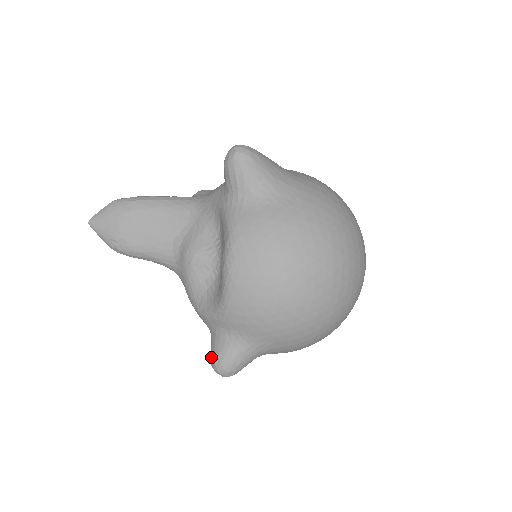
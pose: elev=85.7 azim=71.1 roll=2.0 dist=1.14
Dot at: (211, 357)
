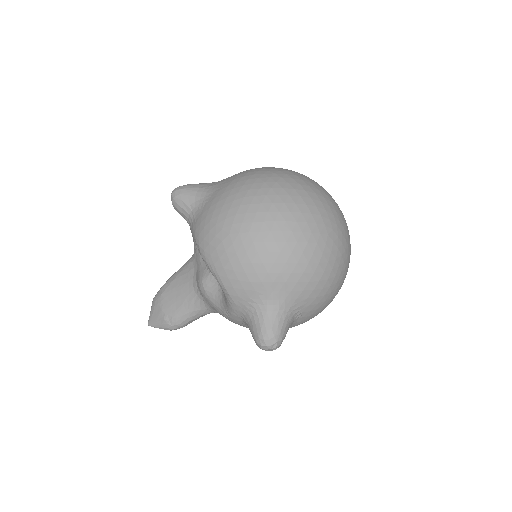
Dot at: occluded
